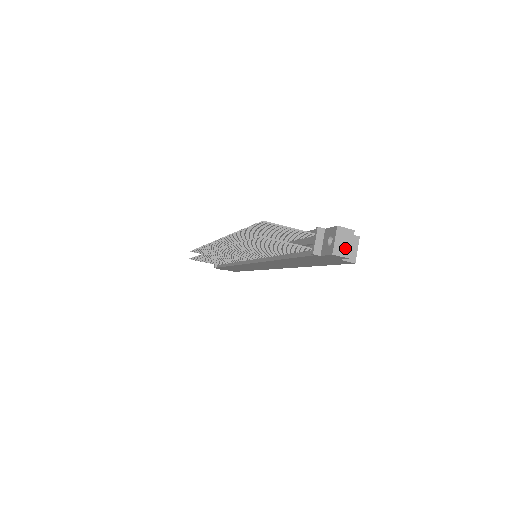
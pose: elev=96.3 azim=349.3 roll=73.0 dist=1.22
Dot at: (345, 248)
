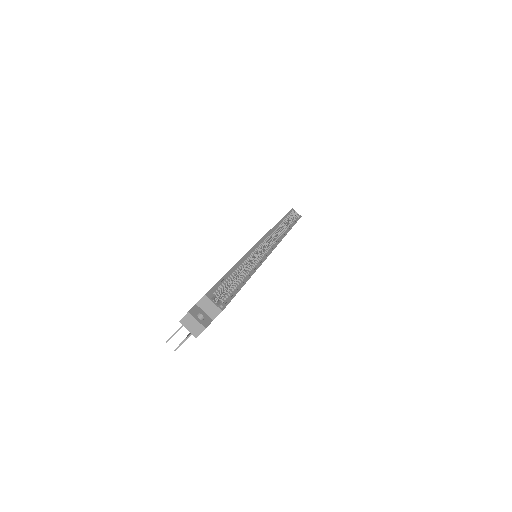
Dot at: (197, 327)
